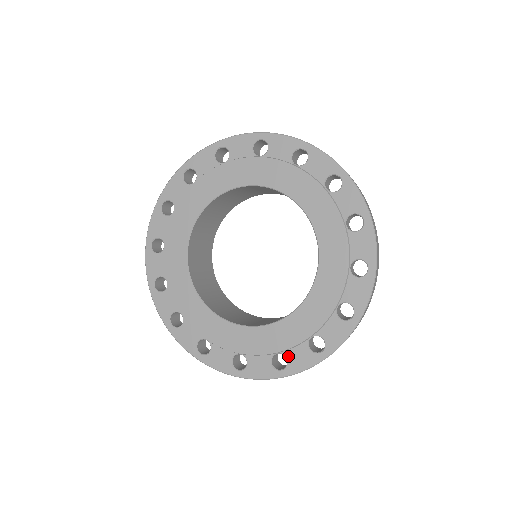
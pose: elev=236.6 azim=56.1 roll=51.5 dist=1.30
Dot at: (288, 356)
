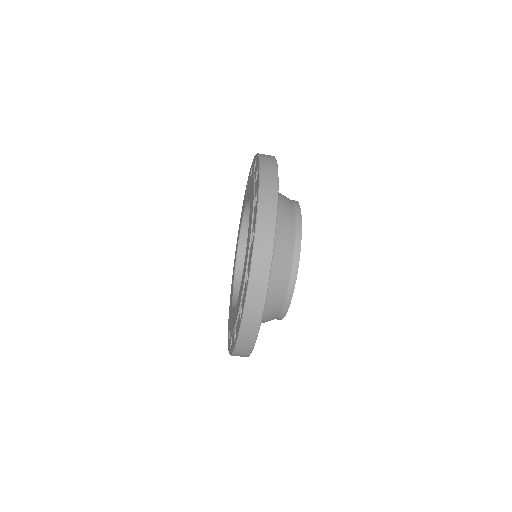
Dot at: (230, 335)
